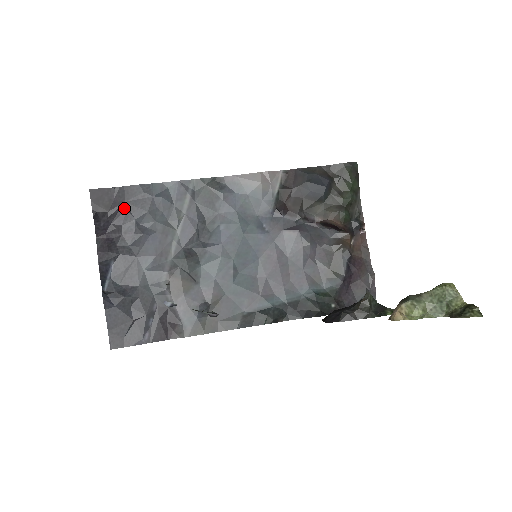
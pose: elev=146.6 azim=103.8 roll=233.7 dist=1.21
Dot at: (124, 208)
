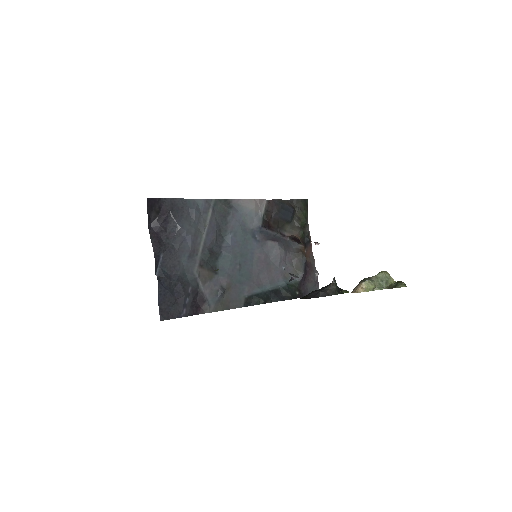
Dot at: (169, 215)
